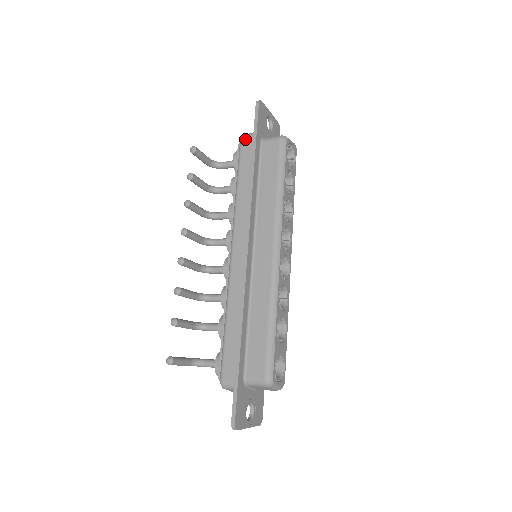
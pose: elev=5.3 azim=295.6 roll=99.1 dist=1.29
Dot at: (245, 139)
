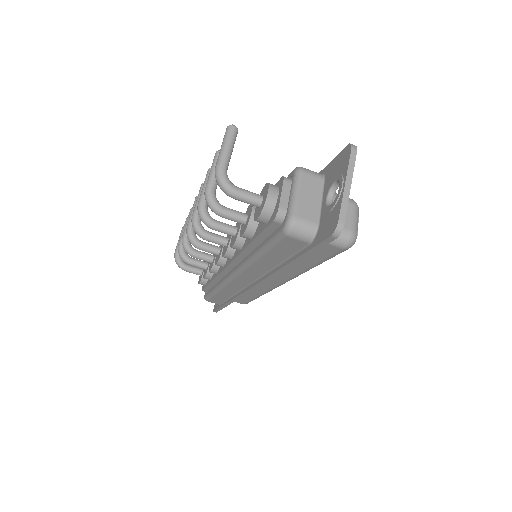
Dot at: occluded
